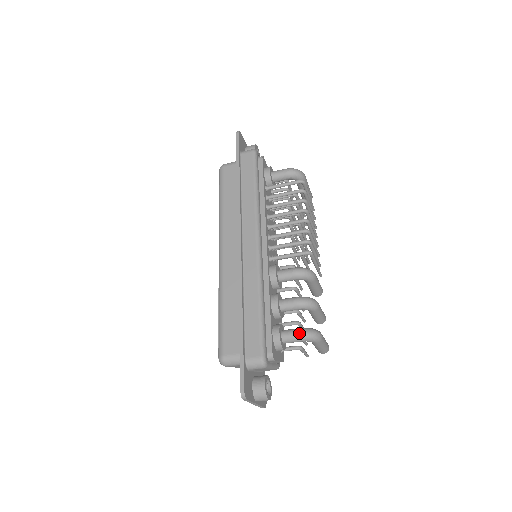
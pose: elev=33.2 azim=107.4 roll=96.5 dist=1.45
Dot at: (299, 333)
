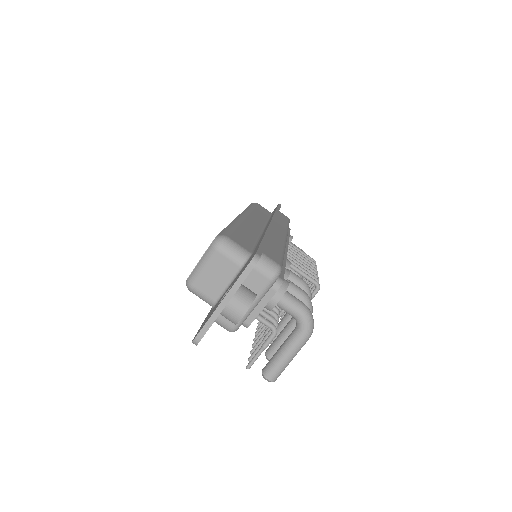
Dot at: occluded
